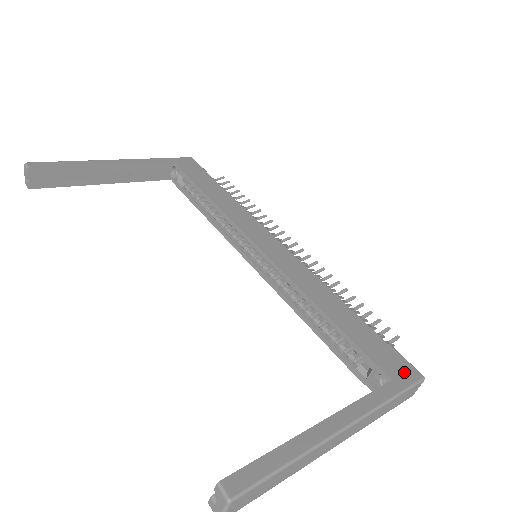
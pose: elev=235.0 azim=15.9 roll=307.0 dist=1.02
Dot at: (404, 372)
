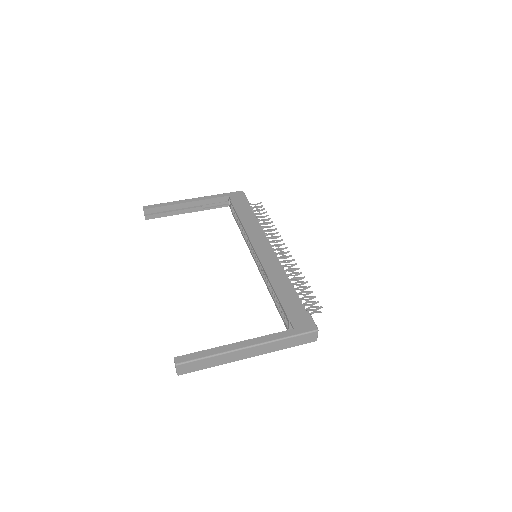
Dot at: (305, 326)
